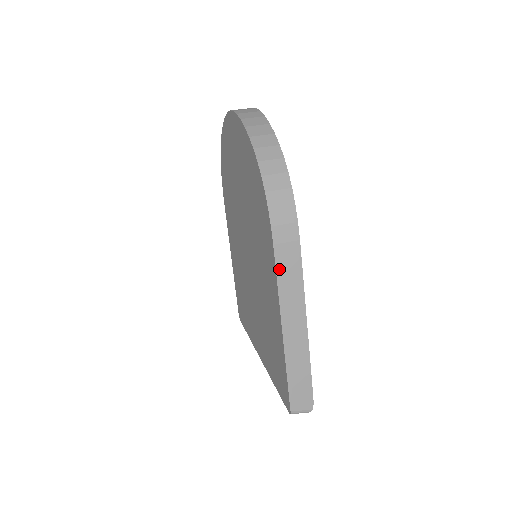
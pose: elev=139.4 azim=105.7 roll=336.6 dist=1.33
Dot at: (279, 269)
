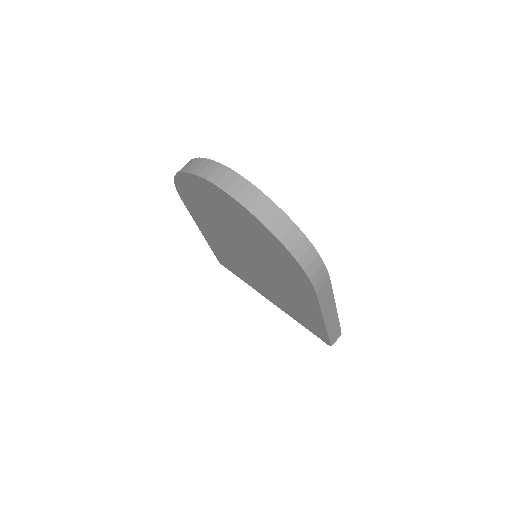
Dot at: (320, 301)
